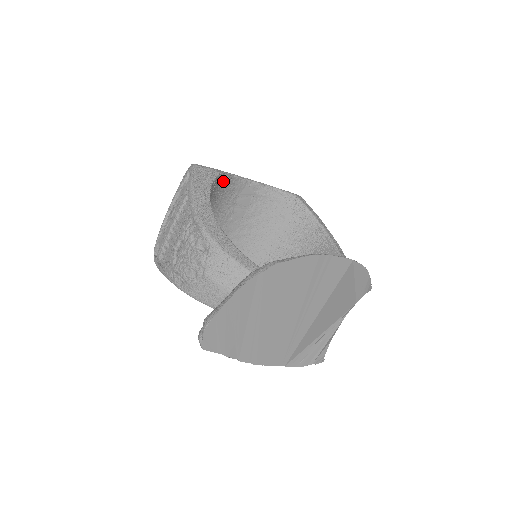
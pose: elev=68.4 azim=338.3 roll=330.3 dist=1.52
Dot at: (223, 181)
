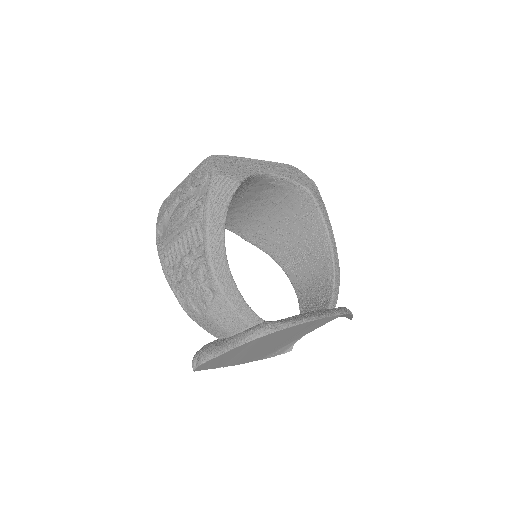
Dot at: (241, 184)
